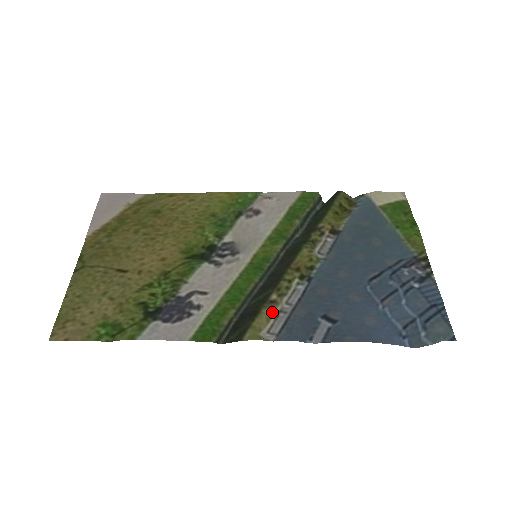
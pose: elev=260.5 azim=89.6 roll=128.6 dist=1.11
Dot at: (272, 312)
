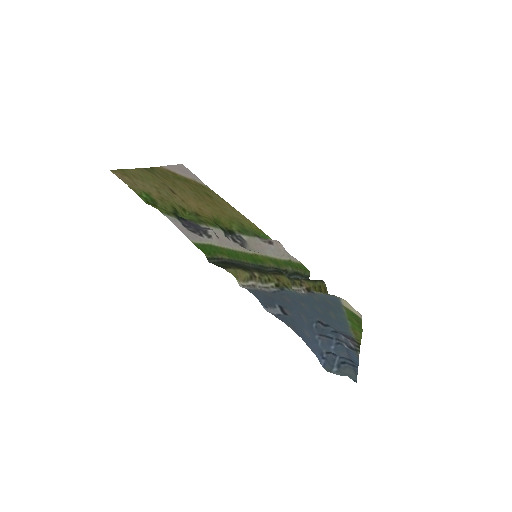
Dot at: (249, 279)
